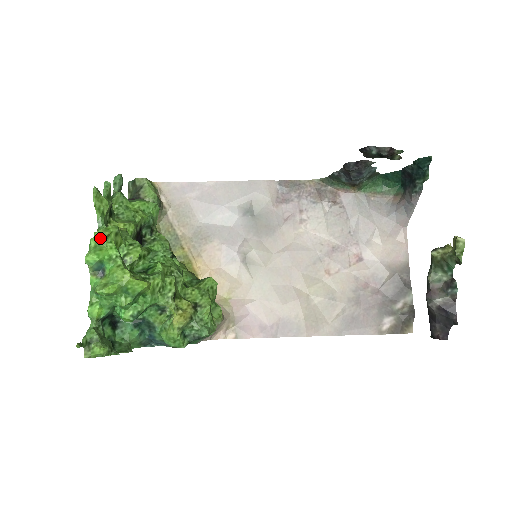
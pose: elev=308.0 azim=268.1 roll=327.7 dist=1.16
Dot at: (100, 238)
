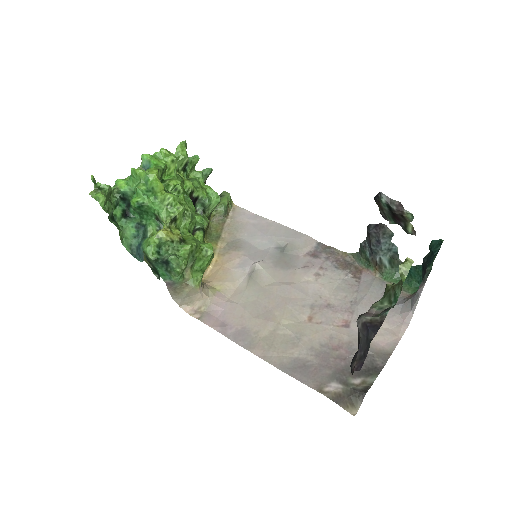
Dot at: (161, 153)
